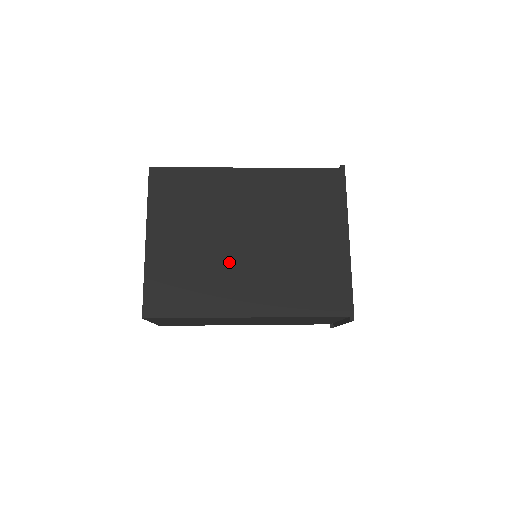
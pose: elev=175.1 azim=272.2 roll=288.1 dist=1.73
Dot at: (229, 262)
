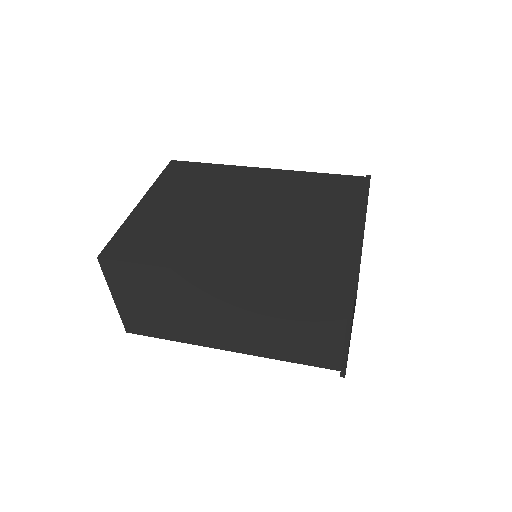
Dot at: (216, 227)
